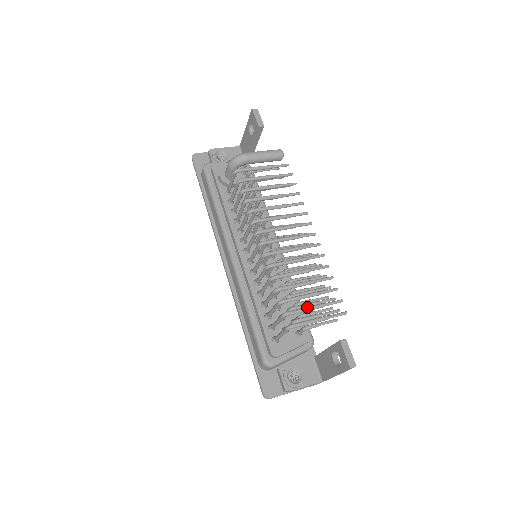
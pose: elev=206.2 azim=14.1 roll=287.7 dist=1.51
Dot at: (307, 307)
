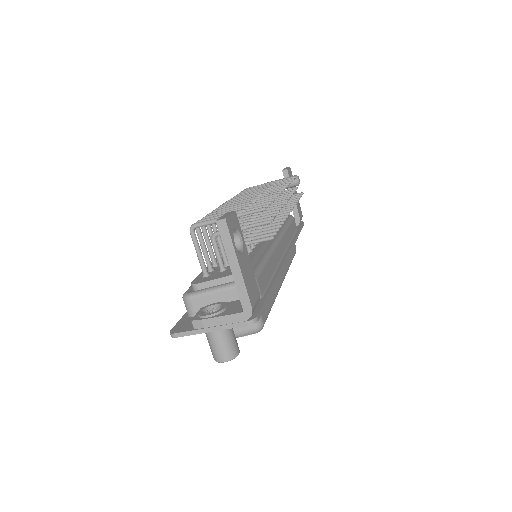
Dot at: (223, 214)
